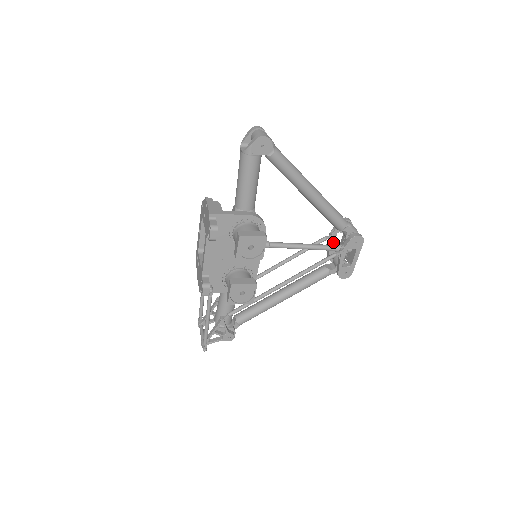
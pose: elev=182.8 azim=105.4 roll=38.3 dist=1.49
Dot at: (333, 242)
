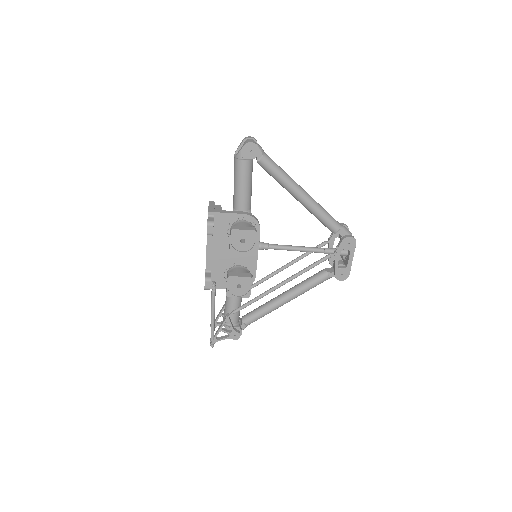
Dot at: (332, 247)
